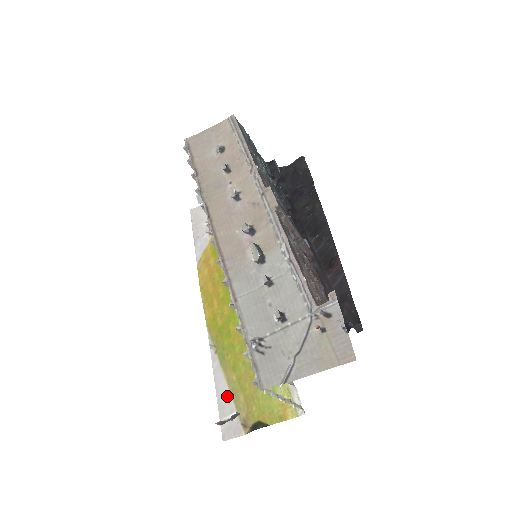
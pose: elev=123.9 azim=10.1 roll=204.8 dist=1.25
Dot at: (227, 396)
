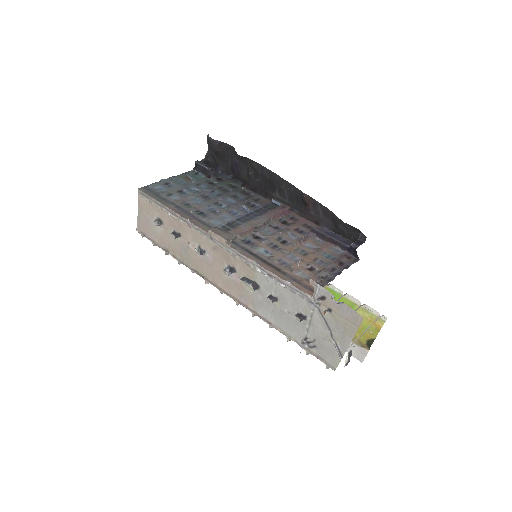
Dot at: occluded
